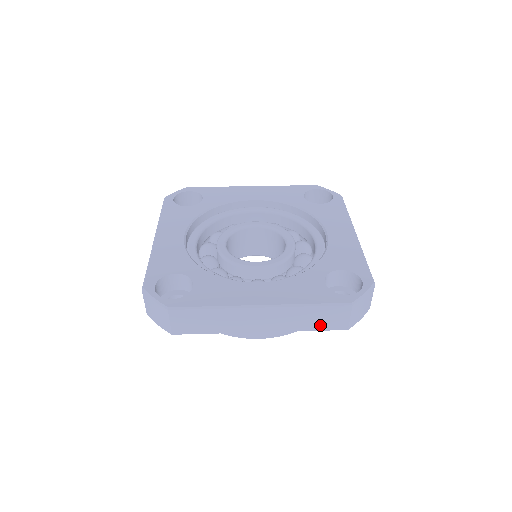
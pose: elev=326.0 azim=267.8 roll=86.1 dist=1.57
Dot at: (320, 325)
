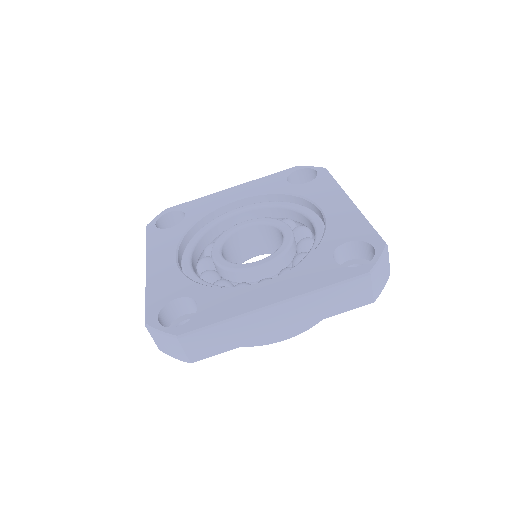
Dot at: (343, 306)
